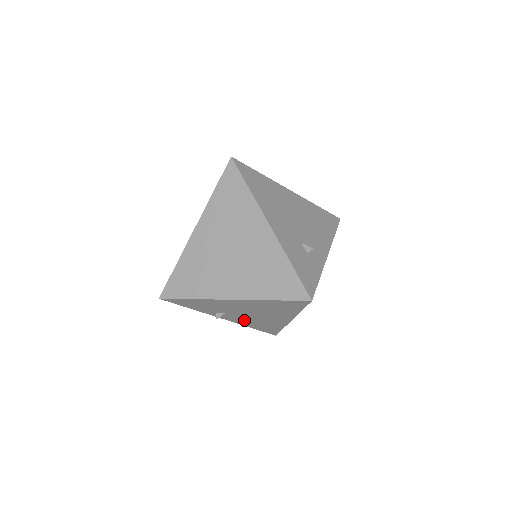
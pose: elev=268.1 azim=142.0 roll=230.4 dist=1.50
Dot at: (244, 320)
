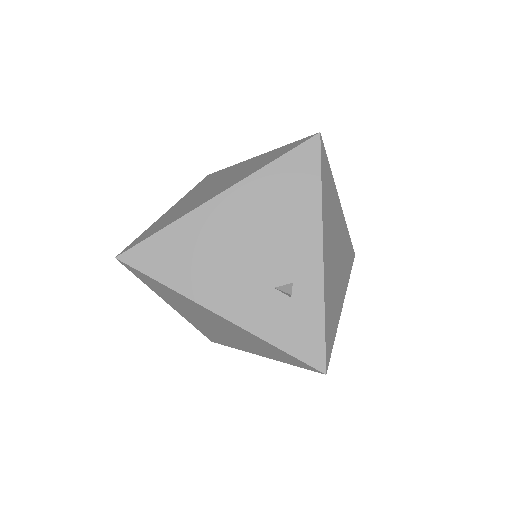
Dot at: occluded
